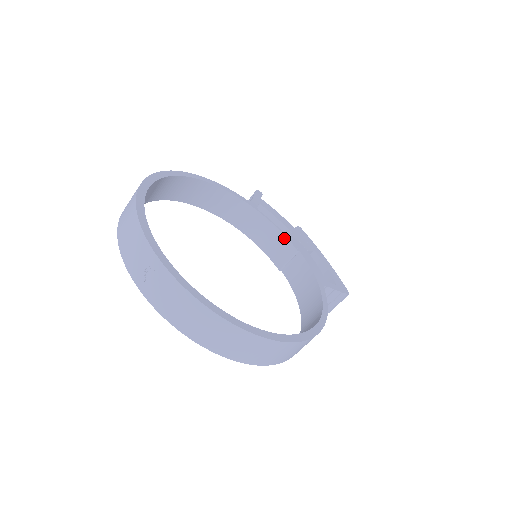
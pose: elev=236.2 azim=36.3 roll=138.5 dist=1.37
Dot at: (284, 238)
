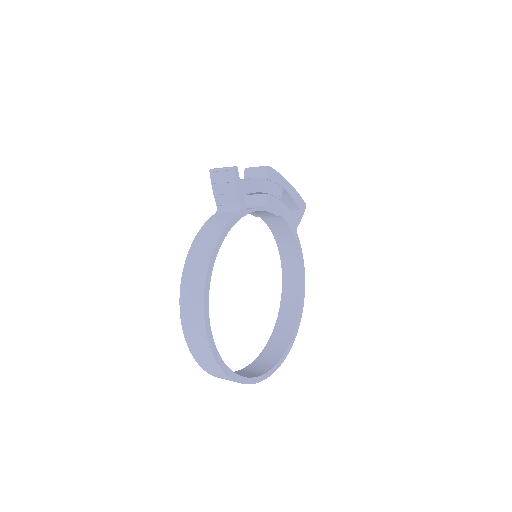
Dot at: (267, 212)
